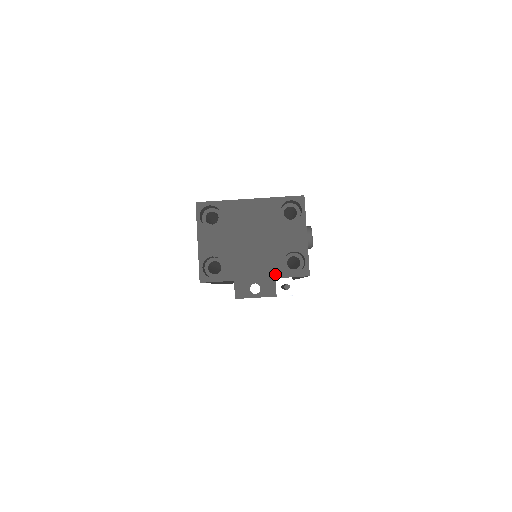
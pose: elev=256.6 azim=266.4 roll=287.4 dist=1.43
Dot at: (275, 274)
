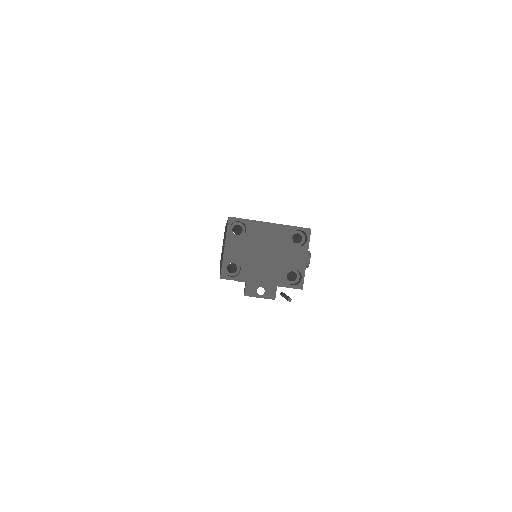
Dot at: (278, 283)
